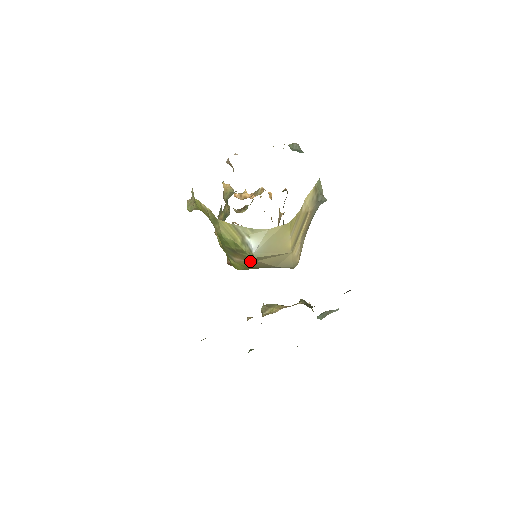
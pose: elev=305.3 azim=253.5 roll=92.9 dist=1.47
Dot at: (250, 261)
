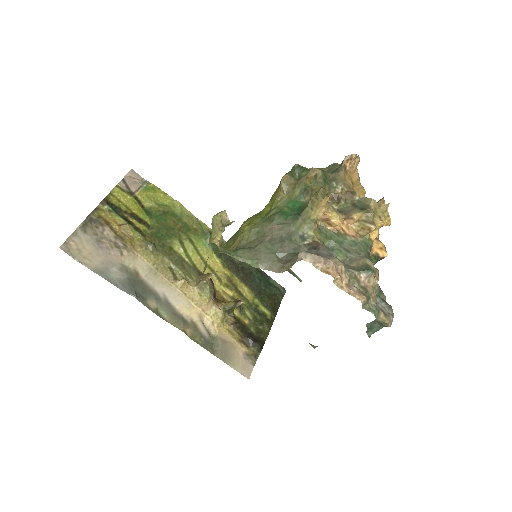
Dot at: occluded
